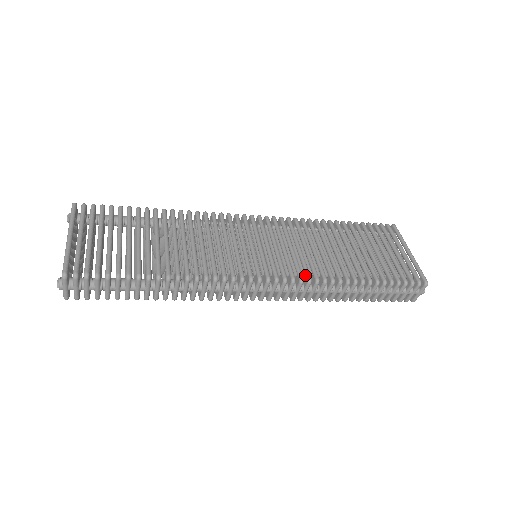
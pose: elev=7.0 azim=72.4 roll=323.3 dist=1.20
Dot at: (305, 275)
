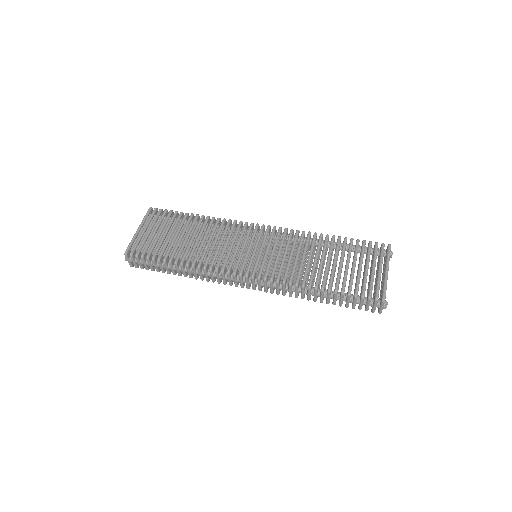
Dot at: (277, 276)
